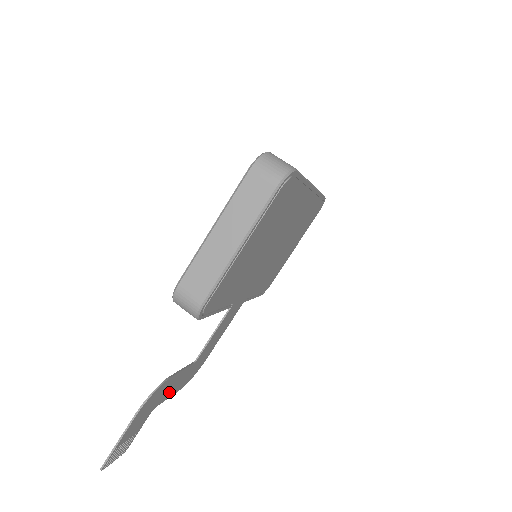
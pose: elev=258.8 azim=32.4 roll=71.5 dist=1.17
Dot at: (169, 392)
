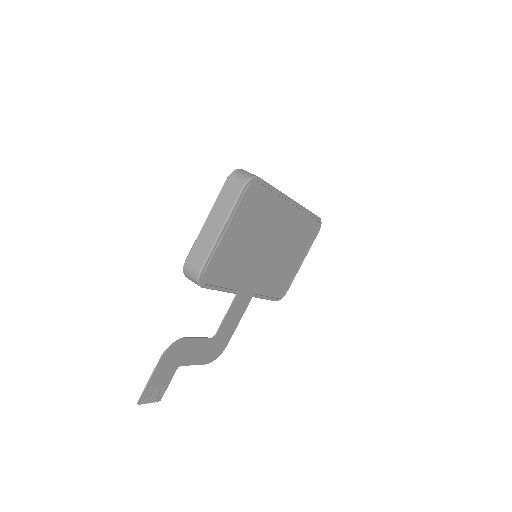
Dot at: (192, 357)
